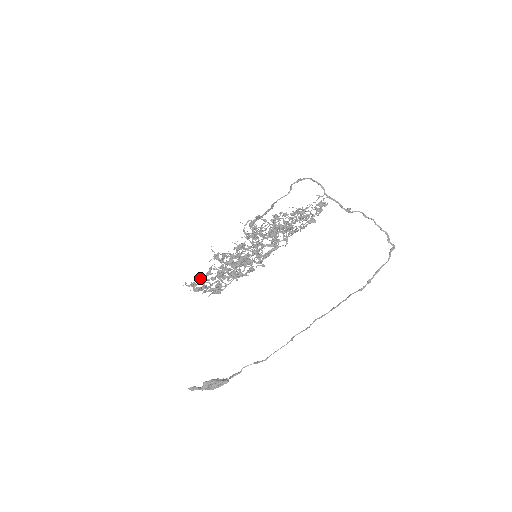
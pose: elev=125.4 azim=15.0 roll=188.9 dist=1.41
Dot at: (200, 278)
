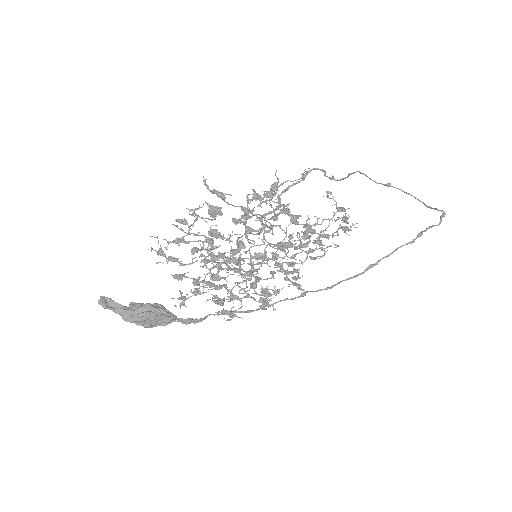
Dot at: occluded
